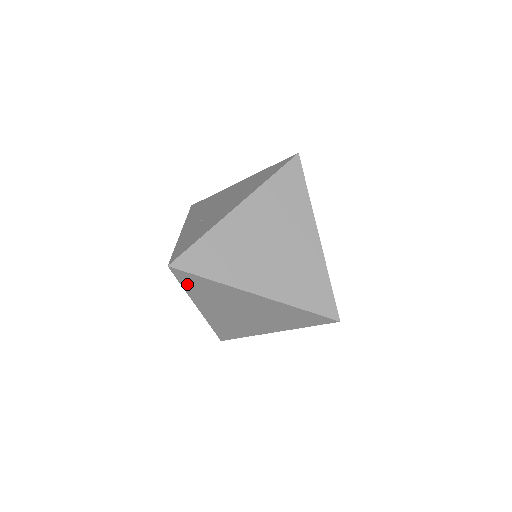
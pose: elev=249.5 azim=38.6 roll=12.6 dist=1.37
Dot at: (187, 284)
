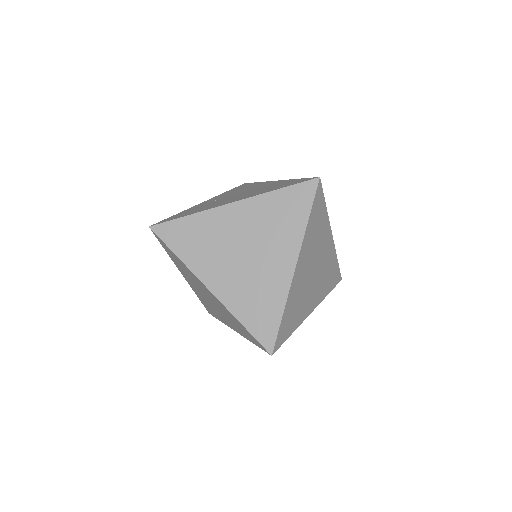
Dot at: (166, 250)
